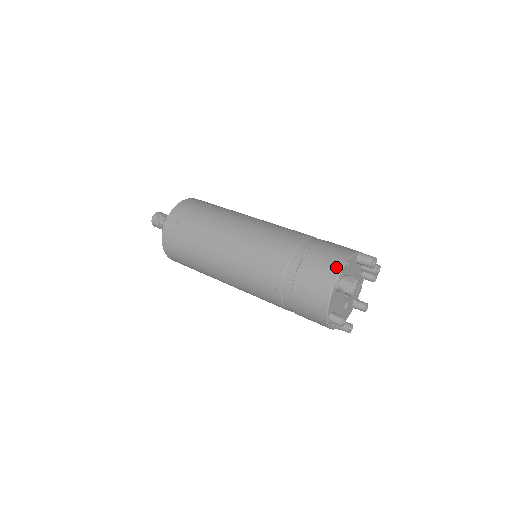
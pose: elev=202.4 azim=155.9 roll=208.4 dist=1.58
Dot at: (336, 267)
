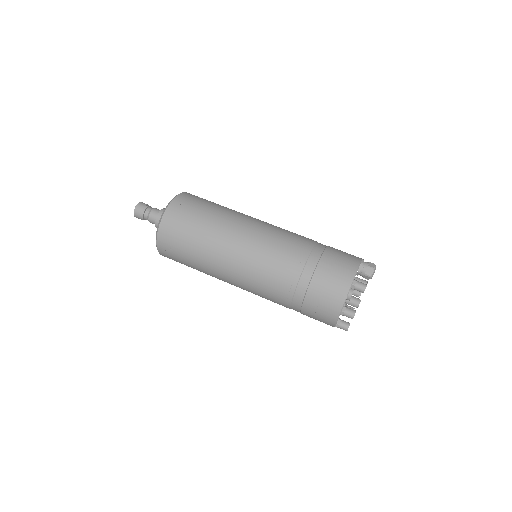
Dot at: occluded
